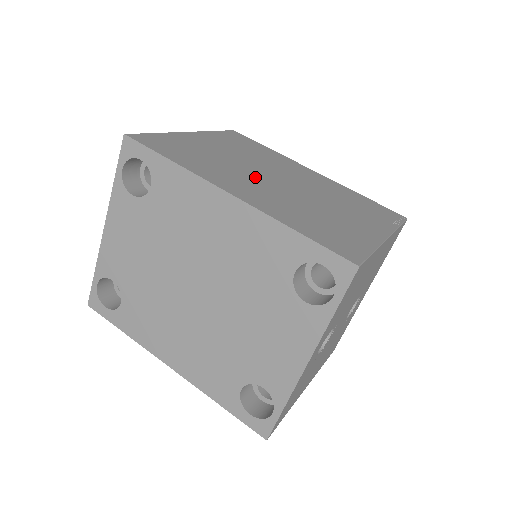
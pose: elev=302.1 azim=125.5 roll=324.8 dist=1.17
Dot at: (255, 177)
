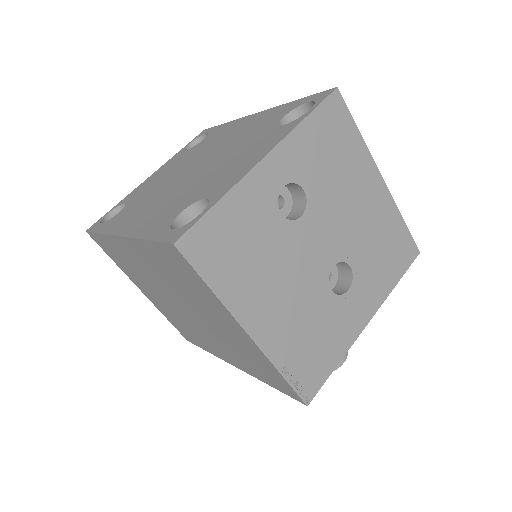
Dot at: occluded
